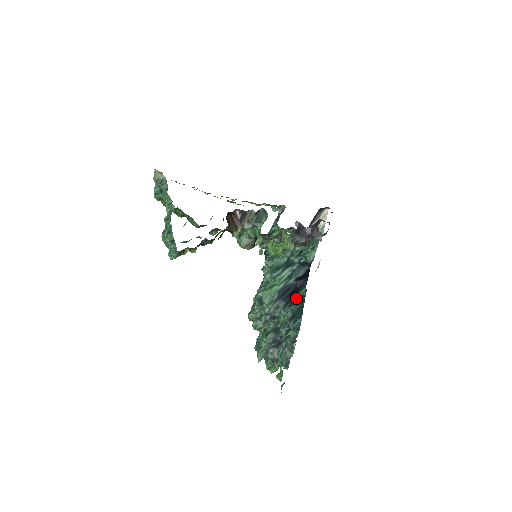
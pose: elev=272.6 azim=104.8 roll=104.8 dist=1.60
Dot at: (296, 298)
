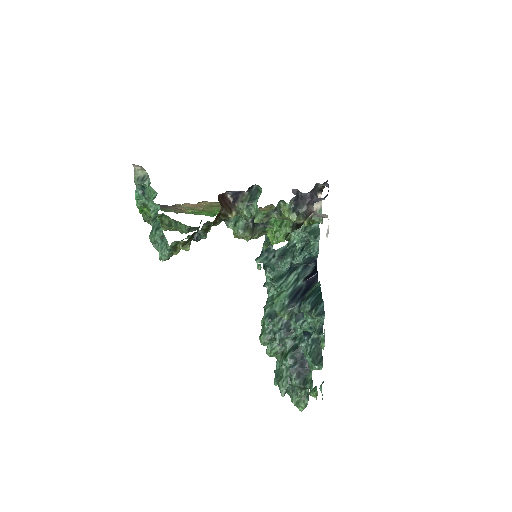
Dot at: (310, 292)
